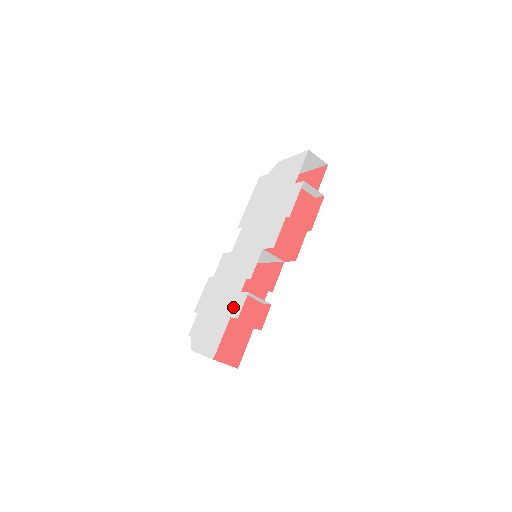
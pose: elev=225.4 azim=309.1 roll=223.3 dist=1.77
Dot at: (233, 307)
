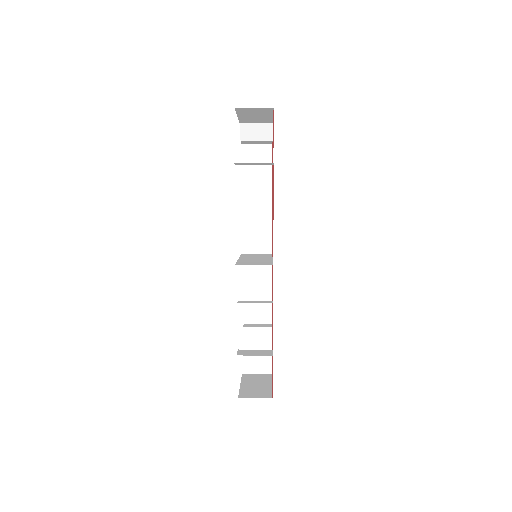
Dot at: occluded
